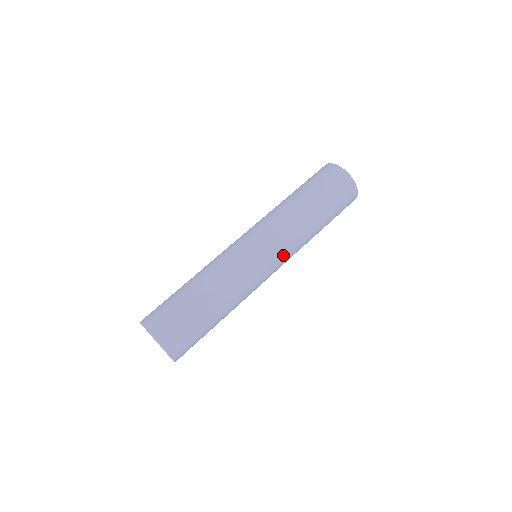
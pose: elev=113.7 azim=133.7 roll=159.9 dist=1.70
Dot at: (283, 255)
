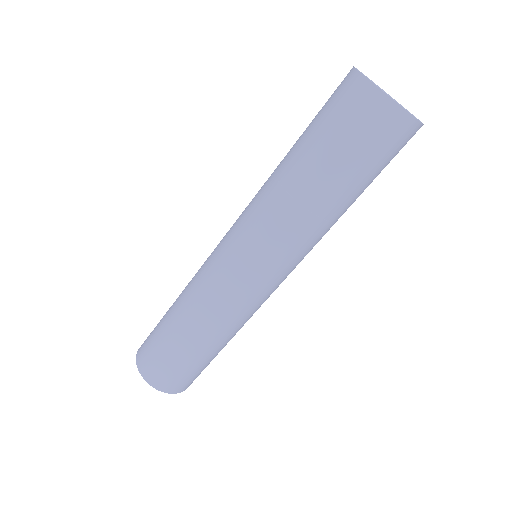
Dot at: occluded
